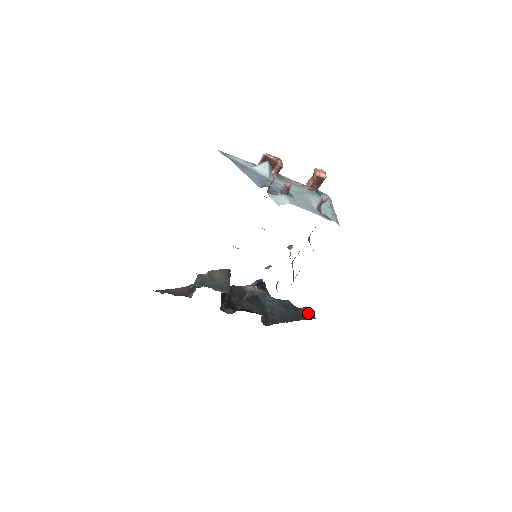
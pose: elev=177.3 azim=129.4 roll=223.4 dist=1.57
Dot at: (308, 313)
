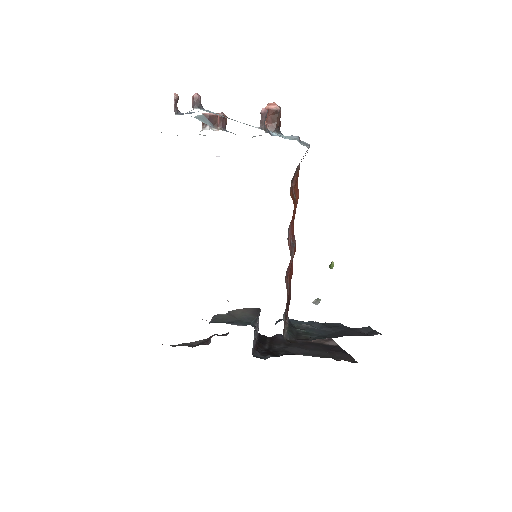
Dot at: (370, 331)
